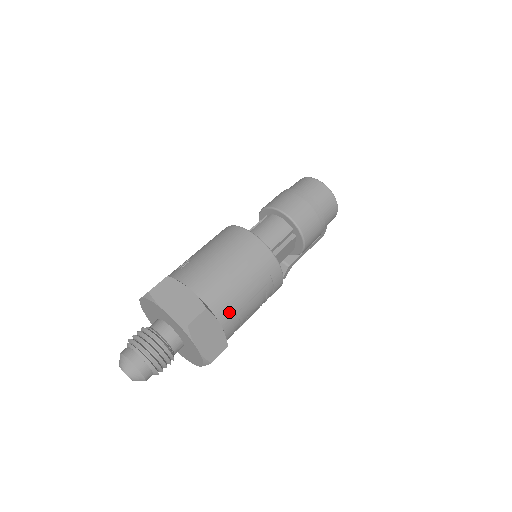
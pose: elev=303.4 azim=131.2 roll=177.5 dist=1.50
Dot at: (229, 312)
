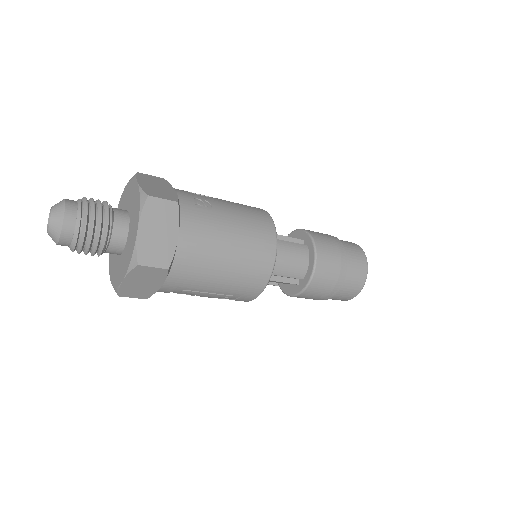
Dot at: (180, 285)
